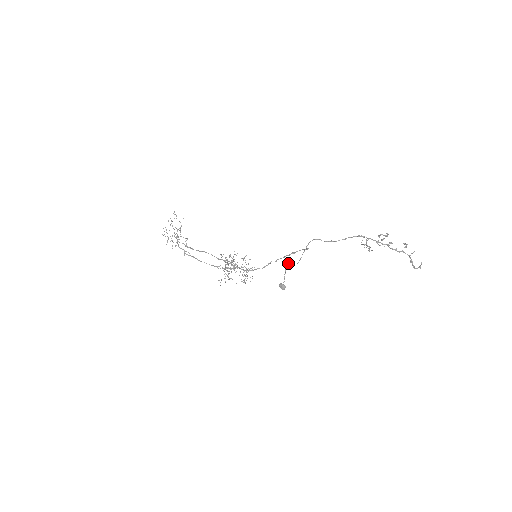
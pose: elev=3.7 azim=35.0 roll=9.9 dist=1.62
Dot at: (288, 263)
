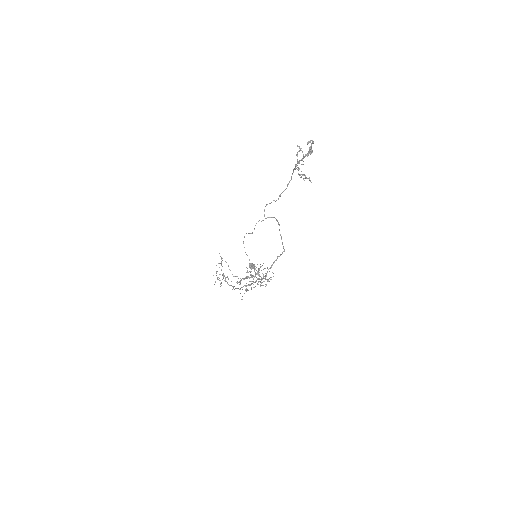
Dot at: (244, 237)
